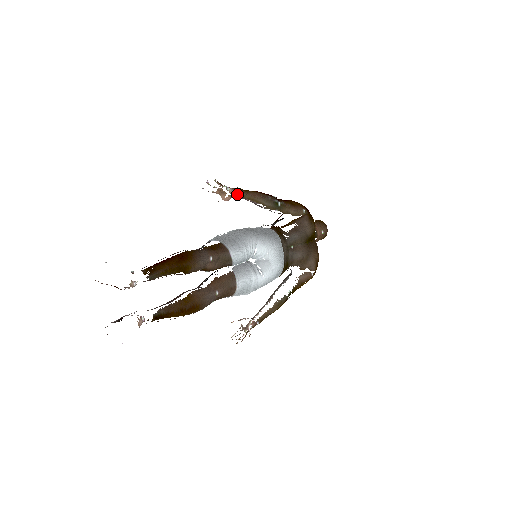
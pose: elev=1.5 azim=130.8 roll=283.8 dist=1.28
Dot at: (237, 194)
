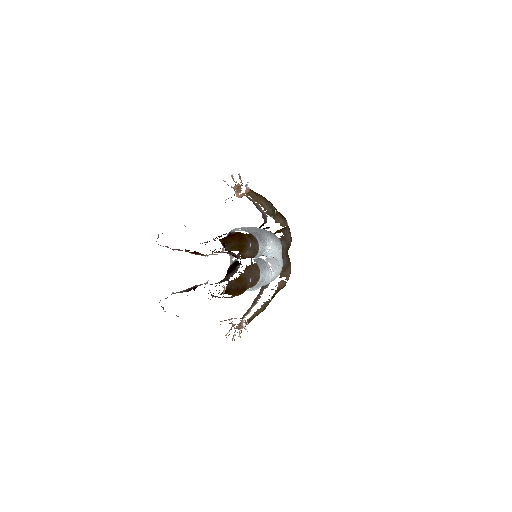
Dot at: (249, 194)
